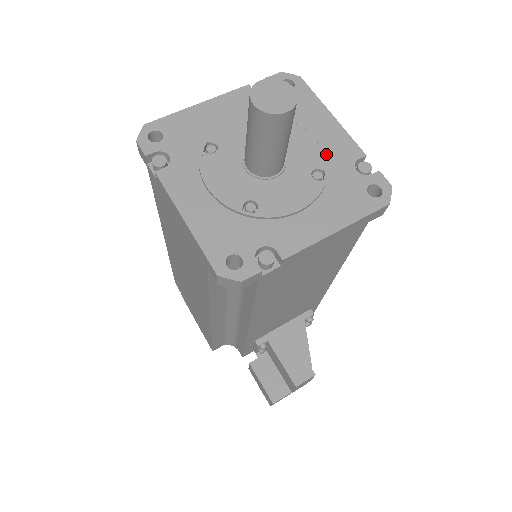
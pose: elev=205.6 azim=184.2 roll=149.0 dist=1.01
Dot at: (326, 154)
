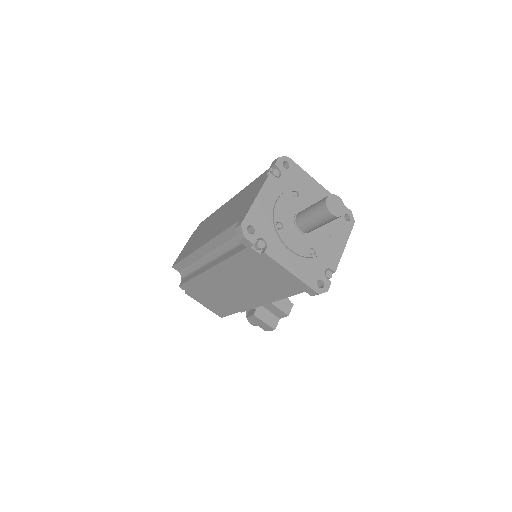
Dot at: occluded
